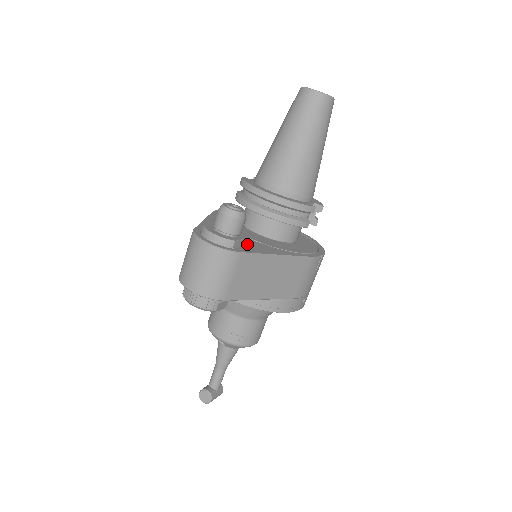
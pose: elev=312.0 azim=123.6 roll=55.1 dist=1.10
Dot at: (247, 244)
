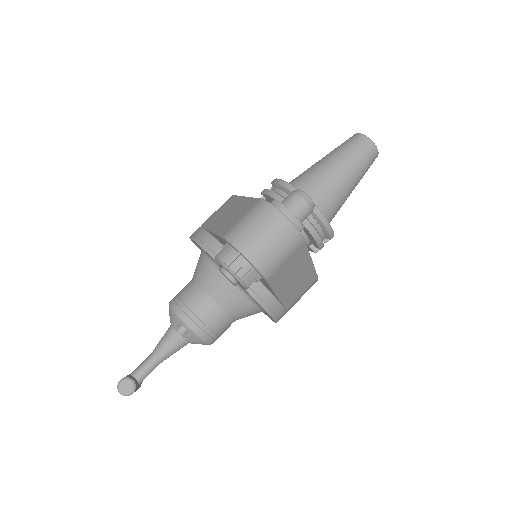
Dot at: occluded
